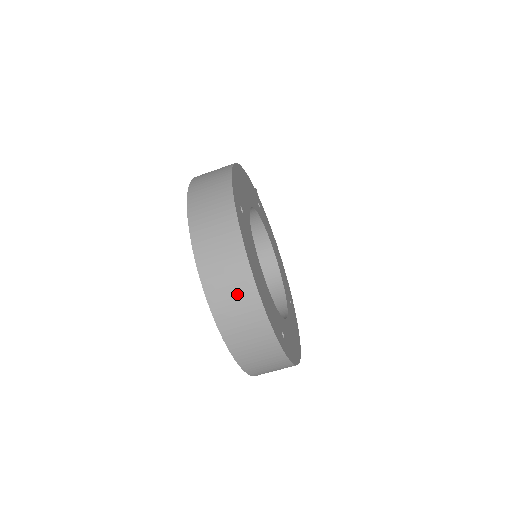
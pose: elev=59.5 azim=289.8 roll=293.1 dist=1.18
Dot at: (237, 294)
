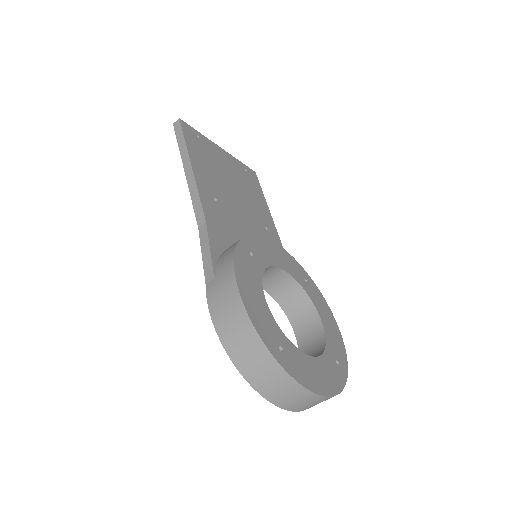
Dot at: (314, 403)
